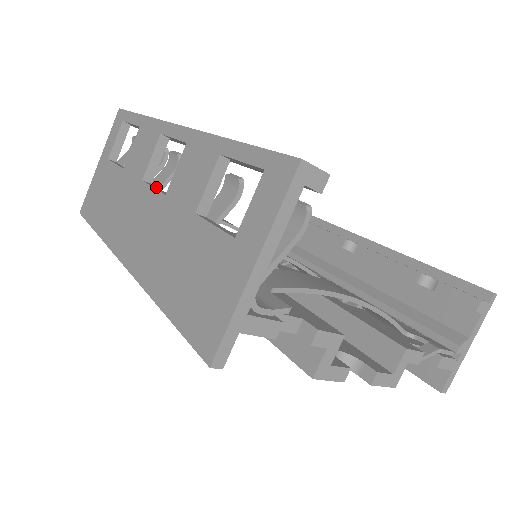
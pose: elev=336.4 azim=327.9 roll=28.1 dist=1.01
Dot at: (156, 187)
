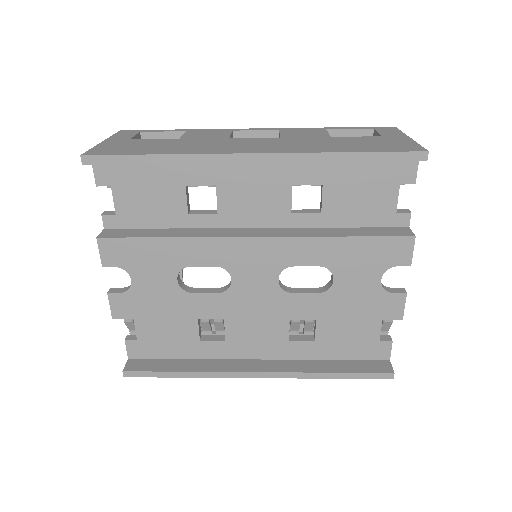
Dot at: occluded
